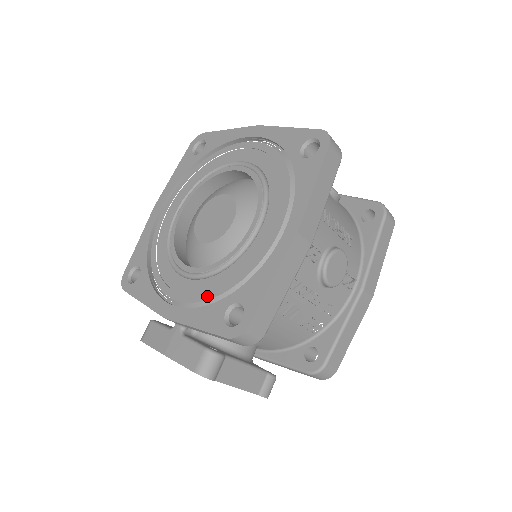
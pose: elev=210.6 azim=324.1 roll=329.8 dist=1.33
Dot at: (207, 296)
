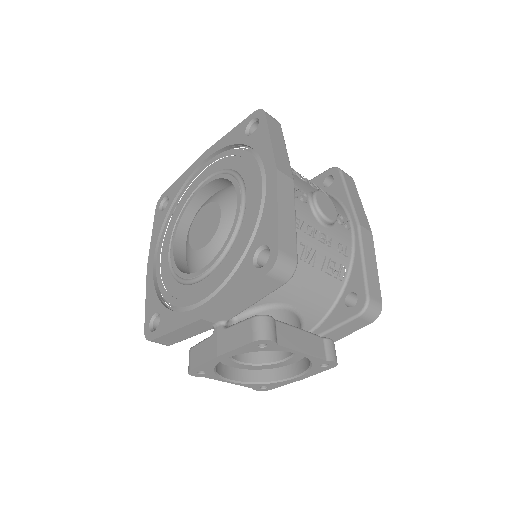
Dot at: (230, 270)
